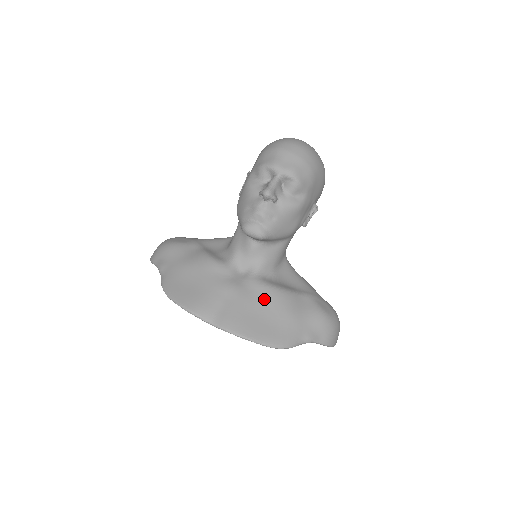
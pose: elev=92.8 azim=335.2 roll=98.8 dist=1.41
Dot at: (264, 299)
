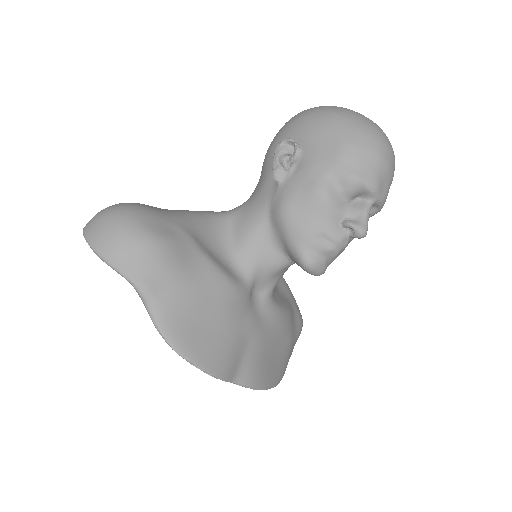
Dot at: (278, 331)
